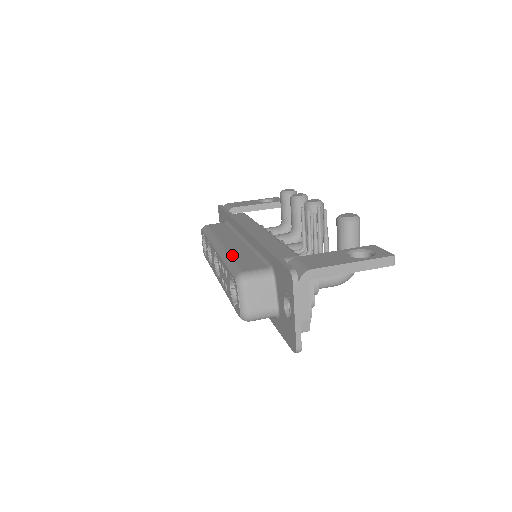
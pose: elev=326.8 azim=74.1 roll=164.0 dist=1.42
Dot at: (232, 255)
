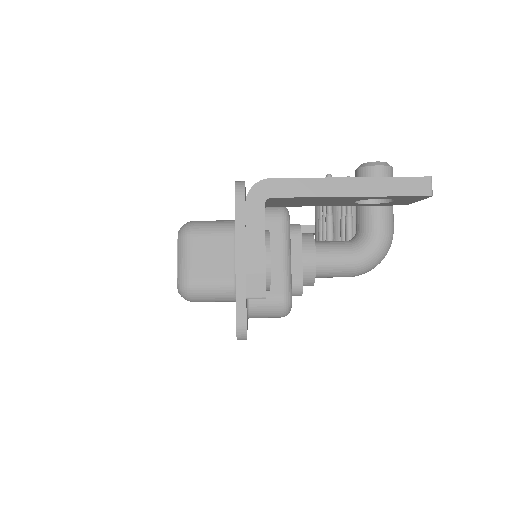
Dot at: occluded
